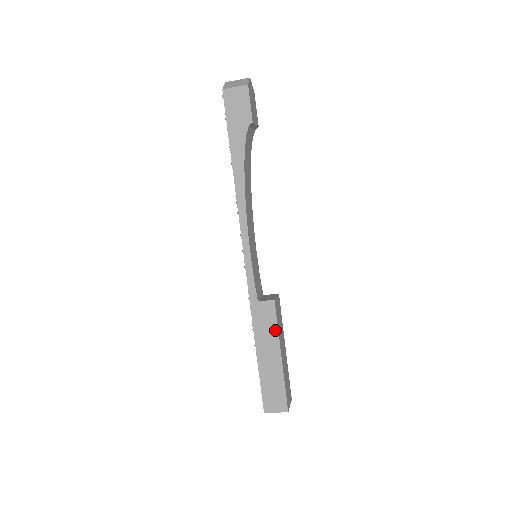
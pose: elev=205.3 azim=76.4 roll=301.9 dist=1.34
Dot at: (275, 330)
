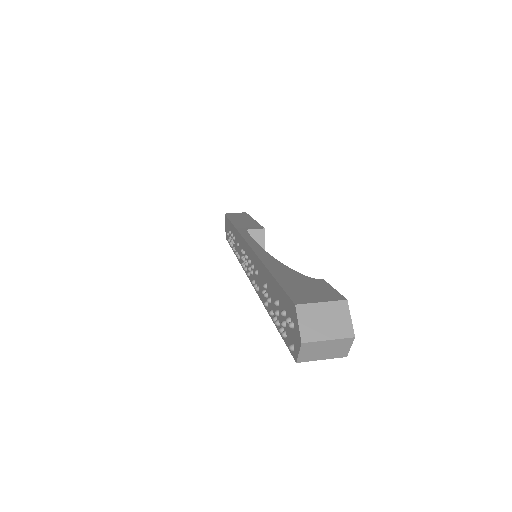
Dot at: occluded
